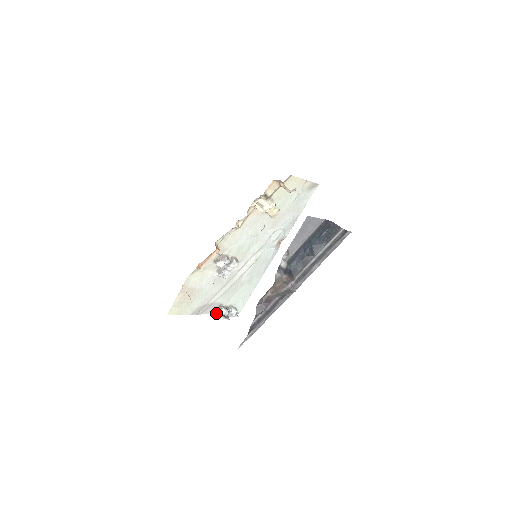
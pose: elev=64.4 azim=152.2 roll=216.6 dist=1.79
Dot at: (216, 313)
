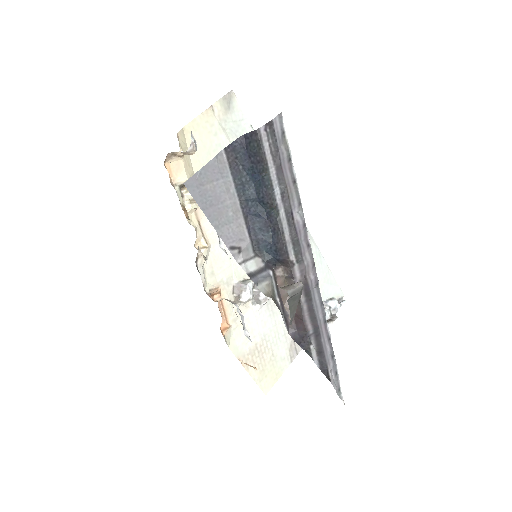
Dot at: occluded
